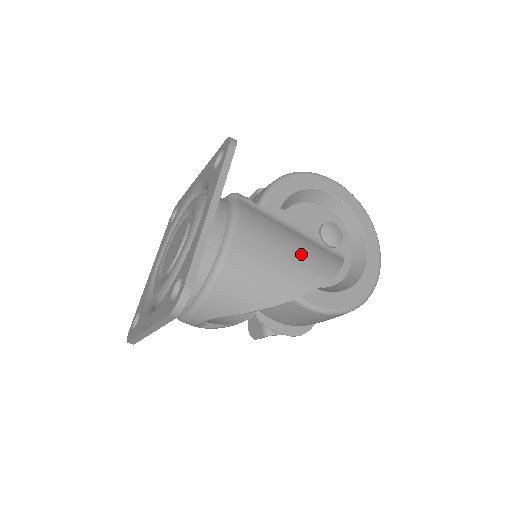
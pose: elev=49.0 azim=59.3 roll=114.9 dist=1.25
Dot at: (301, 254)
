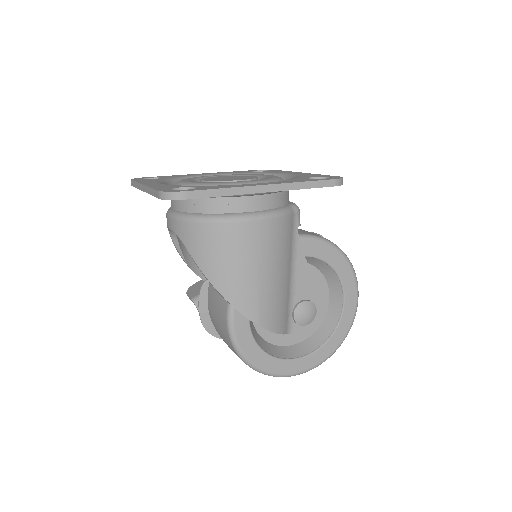
Dot at: (271, 289)
